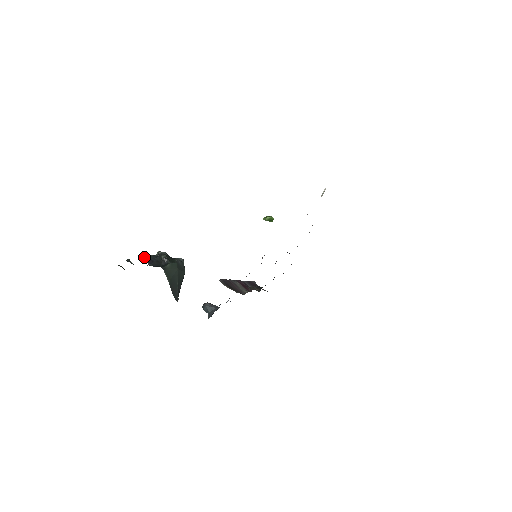
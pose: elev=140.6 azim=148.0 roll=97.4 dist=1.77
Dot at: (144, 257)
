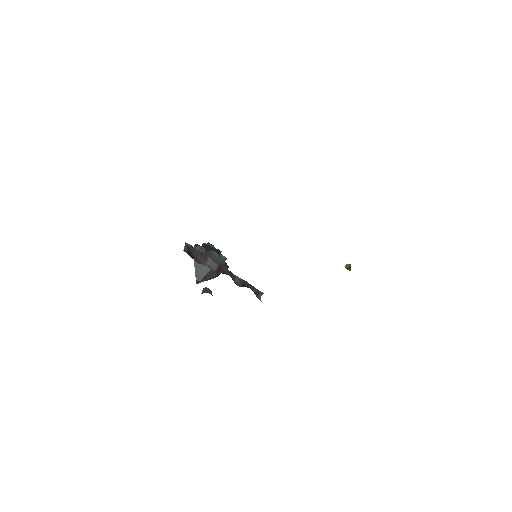
Dot at: occluded
